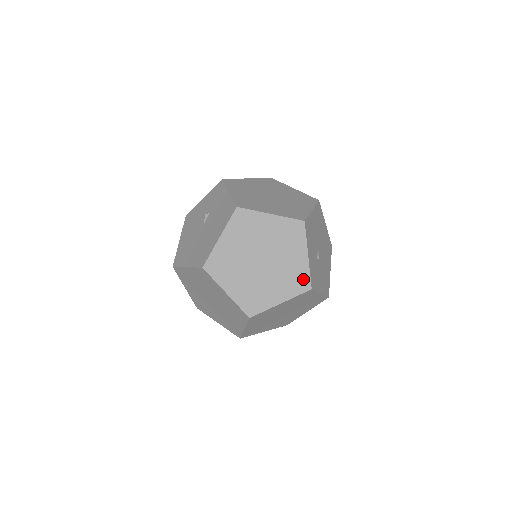
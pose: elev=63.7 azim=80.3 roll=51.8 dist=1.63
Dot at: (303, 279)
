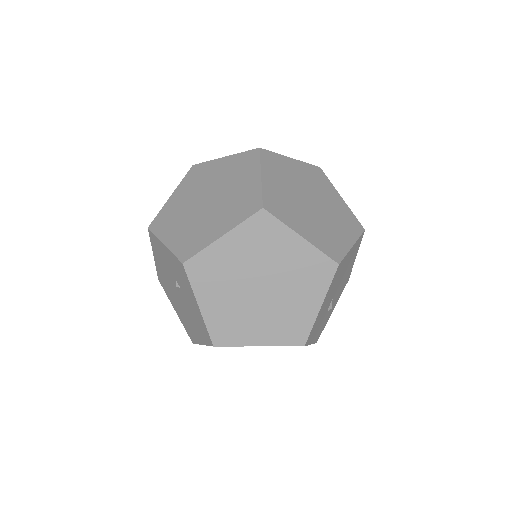
Dot at: occluded
